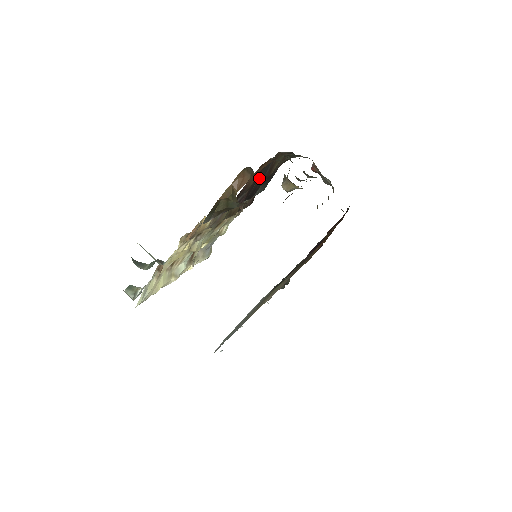
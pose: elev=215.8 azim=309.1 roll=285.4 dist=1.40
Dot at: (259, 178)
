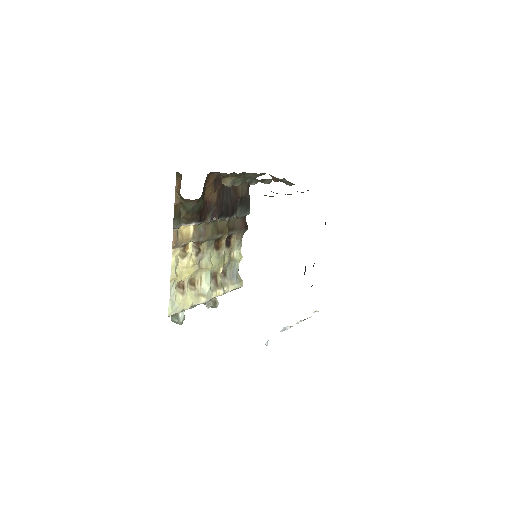
Dot at: (225, 198)
